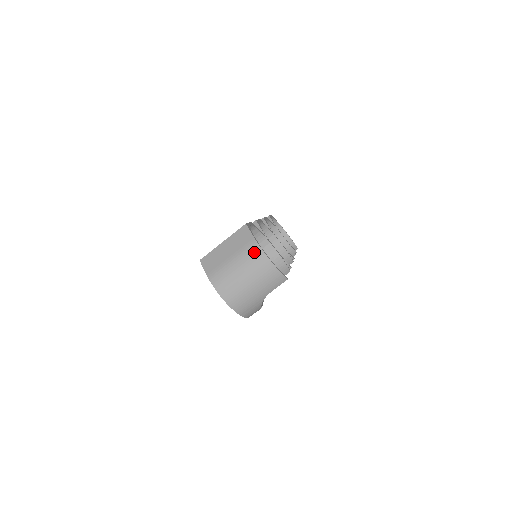
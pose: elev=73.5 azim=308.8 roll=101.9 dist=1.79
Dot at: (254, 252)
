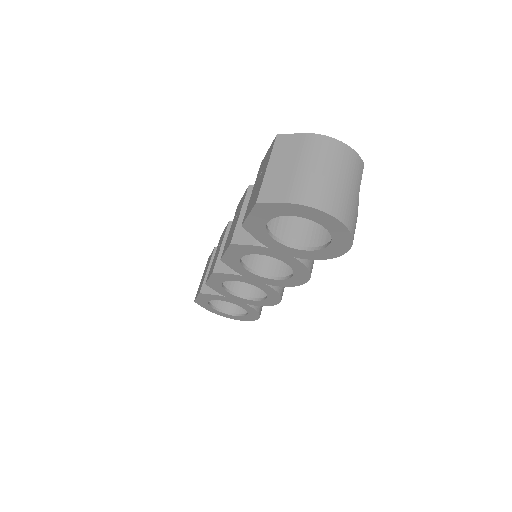
Dot at: (318, 143)
